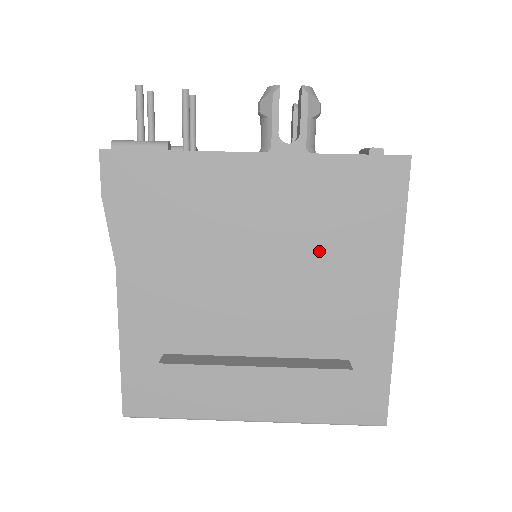
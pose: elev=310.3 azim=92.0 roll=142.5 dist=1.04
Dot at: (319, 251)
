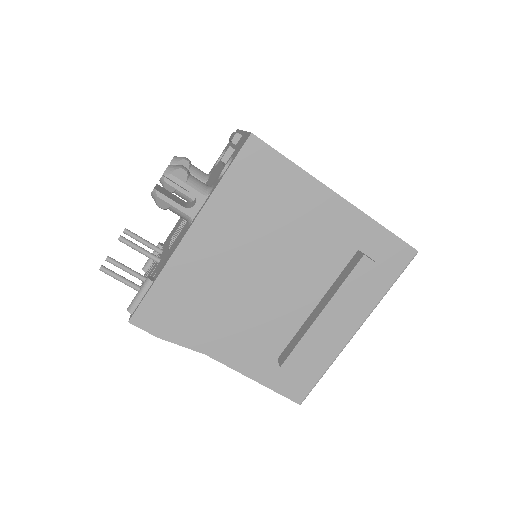
Dot at: (275, 228)
